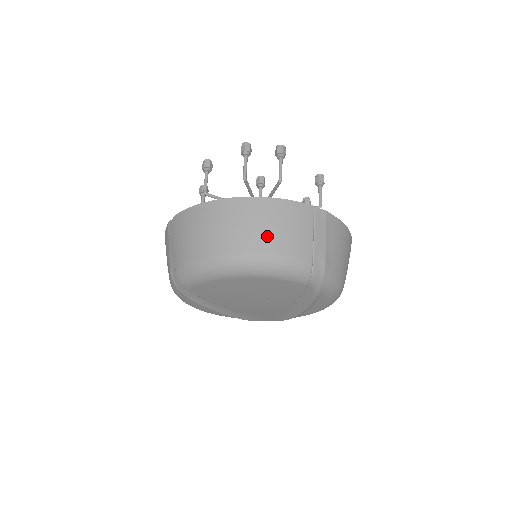
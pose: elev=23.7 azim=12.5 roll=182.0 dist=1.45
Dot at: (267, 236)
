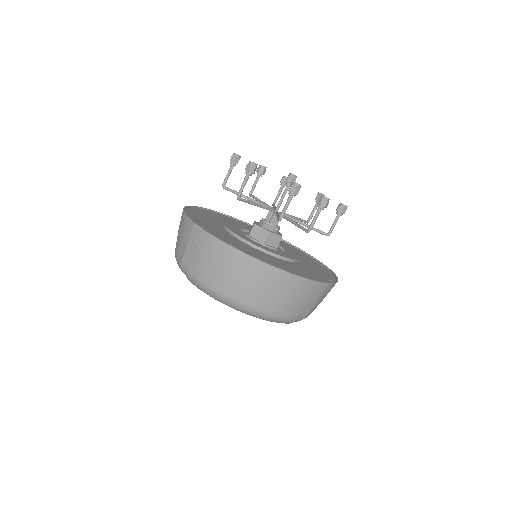
Dot at: (275, 301)
